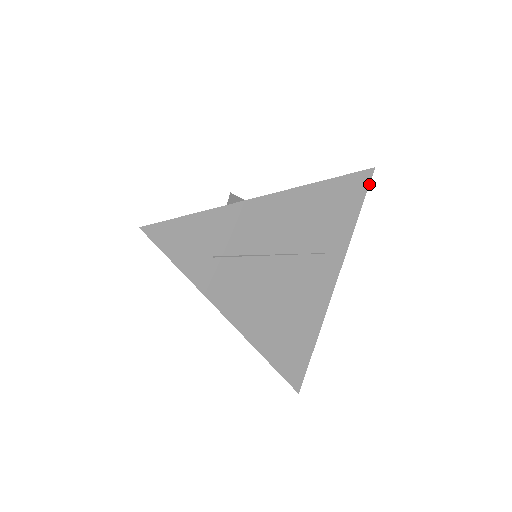
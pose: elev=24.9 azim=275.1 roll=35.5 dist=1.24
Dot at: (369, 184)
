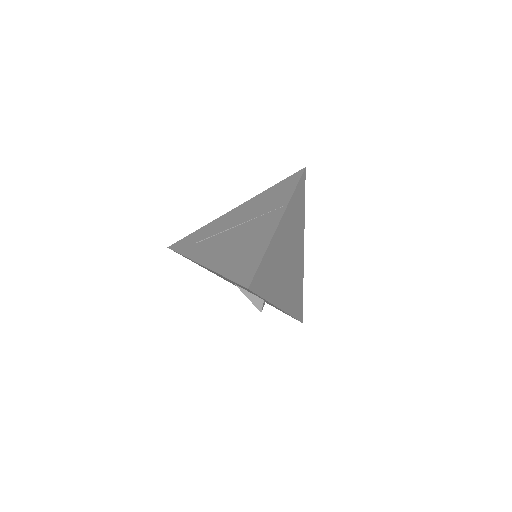
Dot at: (302, 174)
